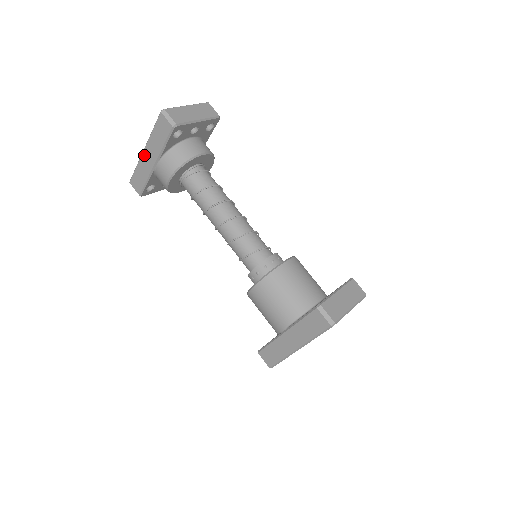
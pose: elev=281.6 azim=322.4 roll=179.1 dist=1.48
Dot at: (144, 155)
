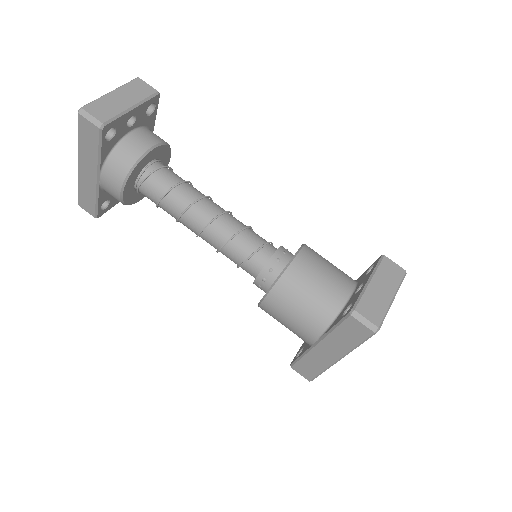
Dot at: (81, 170)
